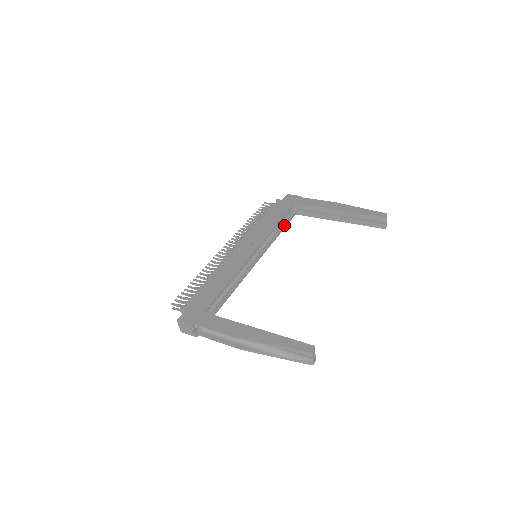
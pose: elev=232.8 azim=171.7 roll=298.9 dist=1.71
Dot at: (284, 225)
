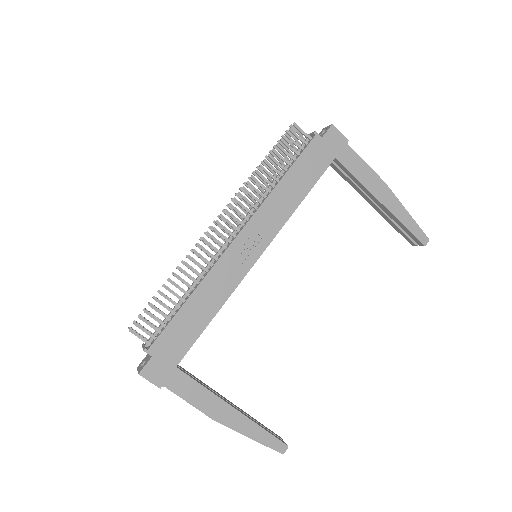
Dot at: occluded
